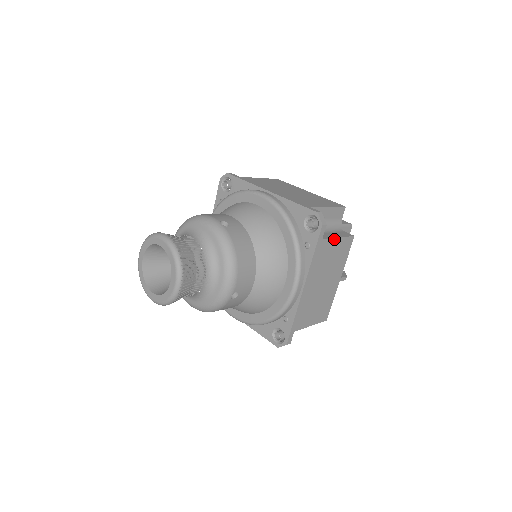
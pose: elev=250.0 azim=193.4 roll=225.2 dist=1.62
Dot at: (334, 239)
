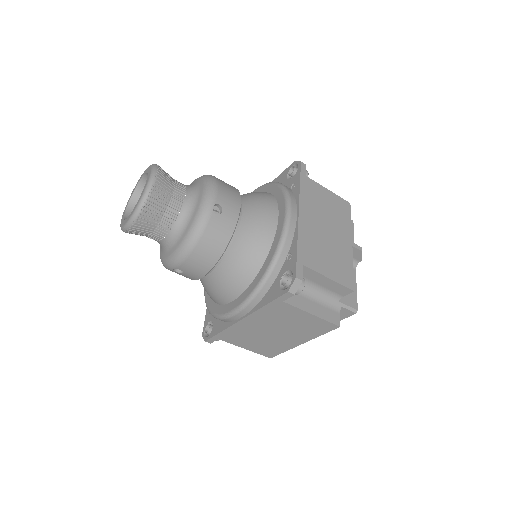
Dot at: (322, 187)
